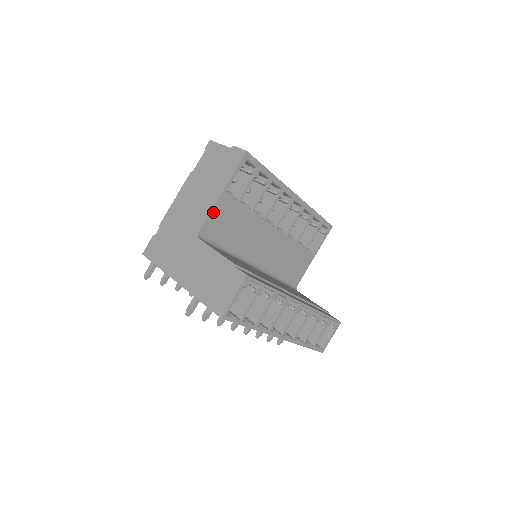
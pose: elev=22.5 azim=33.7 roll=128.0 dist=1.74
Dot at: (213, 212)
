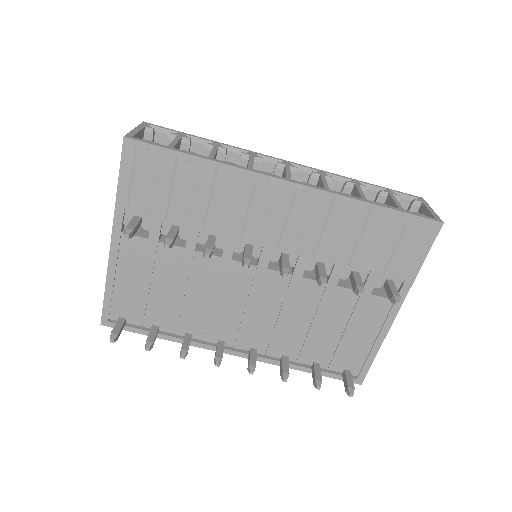
Dot at: occluded
